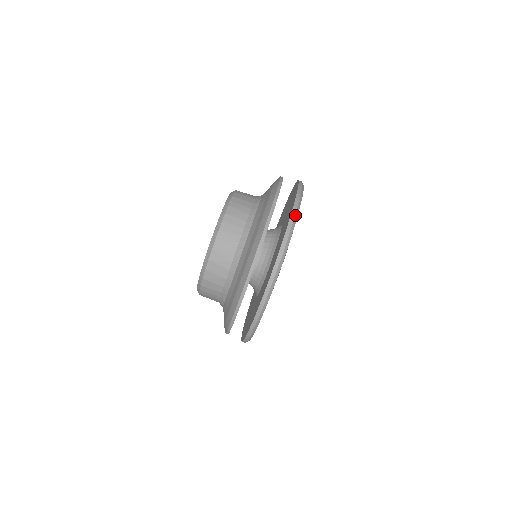
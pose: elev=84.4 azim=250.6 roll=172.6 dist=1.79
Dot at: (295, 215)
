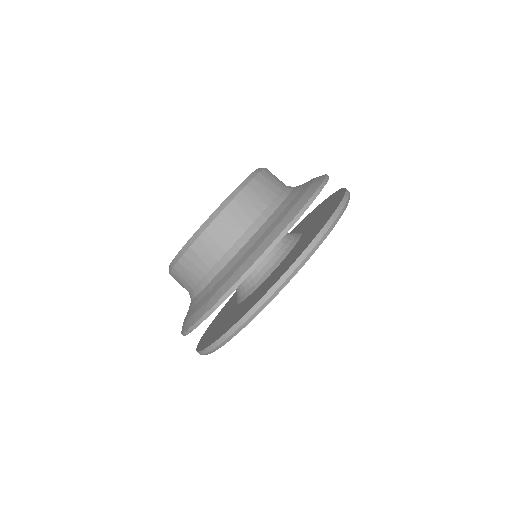
Dot at: (243, 324)
